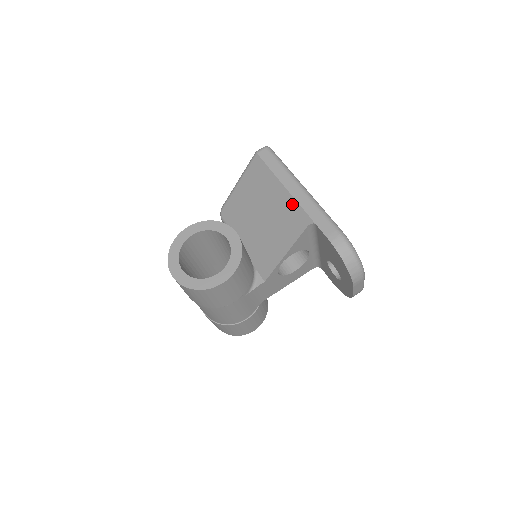
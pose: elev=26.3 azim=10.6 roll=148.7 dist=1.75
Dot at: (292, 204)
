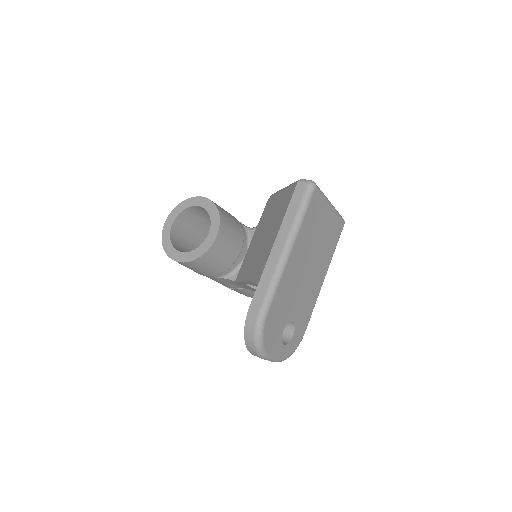
Dot at: (268, 254)
